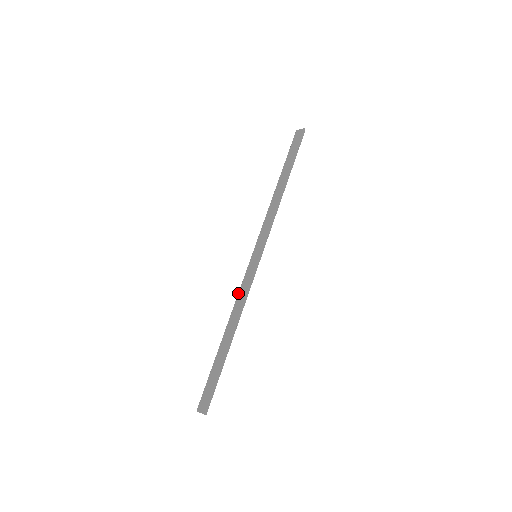
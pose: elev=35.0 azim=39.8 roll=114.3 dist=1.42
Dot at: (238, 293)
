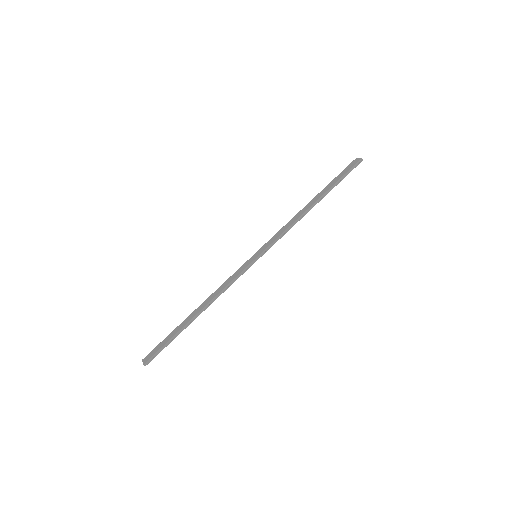
Dot at: (225, 281)
